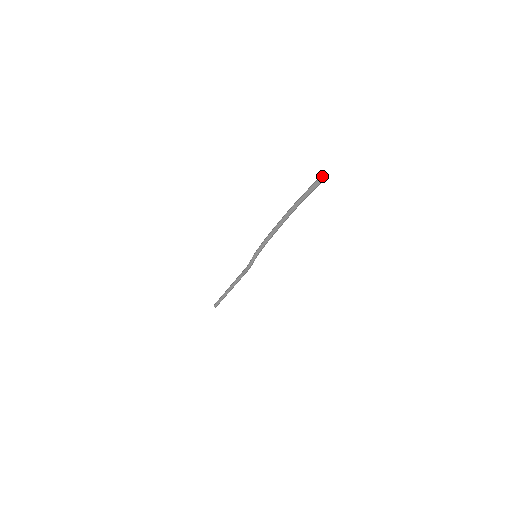
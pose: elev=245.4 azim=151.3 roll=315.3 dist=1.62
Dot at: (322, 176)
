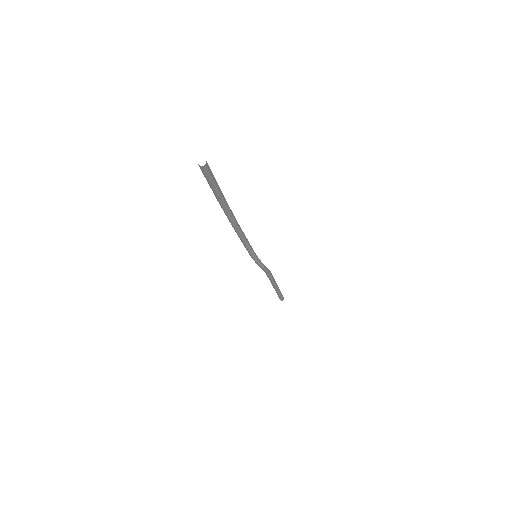
Dot at: (199, 166)
